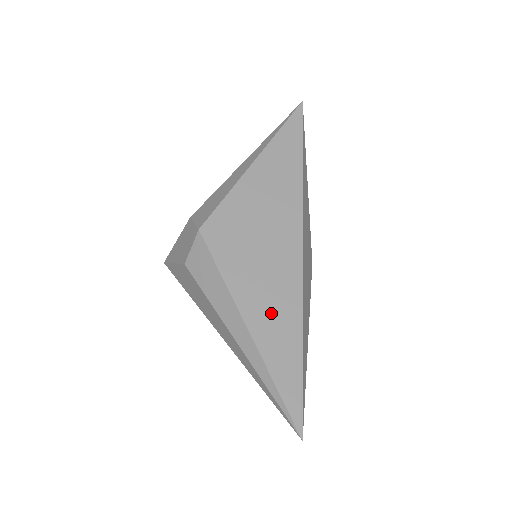
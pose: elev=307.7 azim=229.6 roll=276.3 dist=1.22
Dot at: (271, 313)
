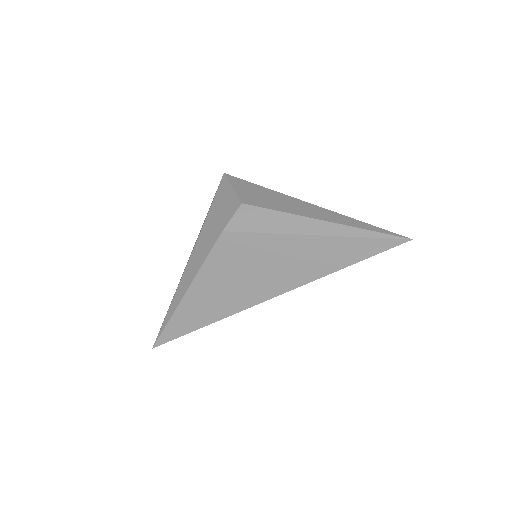
Dot at: (204, 304)
